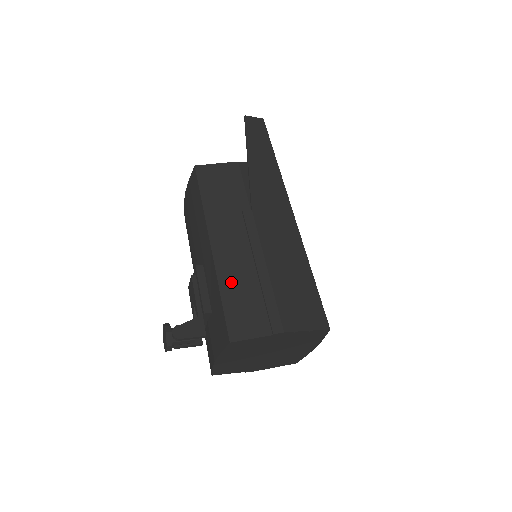
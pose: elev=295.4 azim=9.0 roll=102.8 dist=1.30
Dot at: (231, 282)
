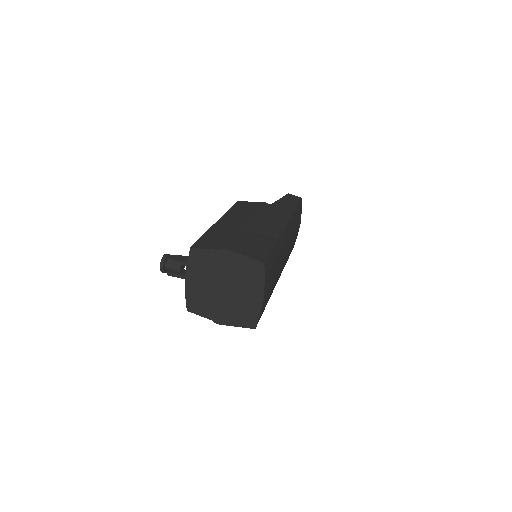
Dot at: (215, 232)
